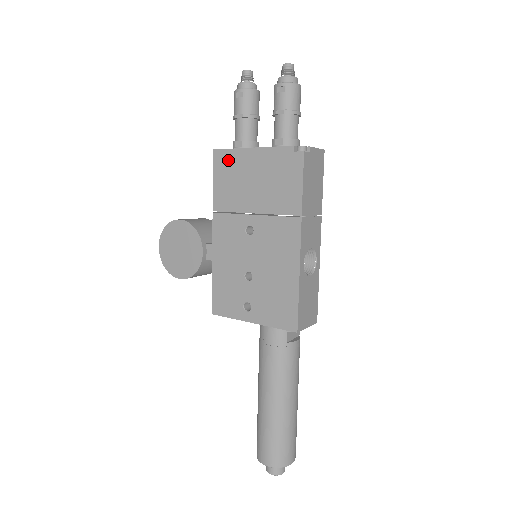
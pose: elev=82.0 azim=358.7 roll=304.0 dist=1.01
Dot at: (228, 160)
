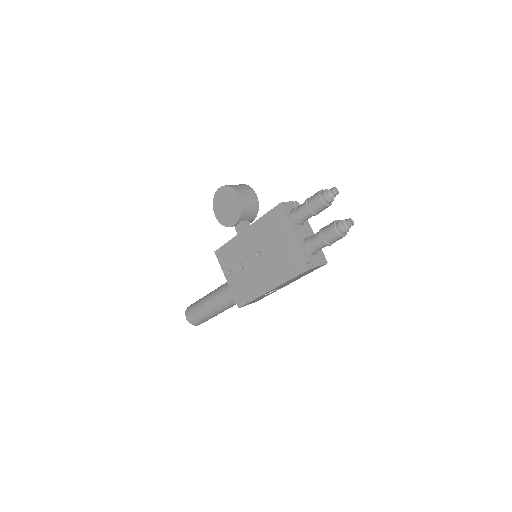
Dot at: (281, 218)
